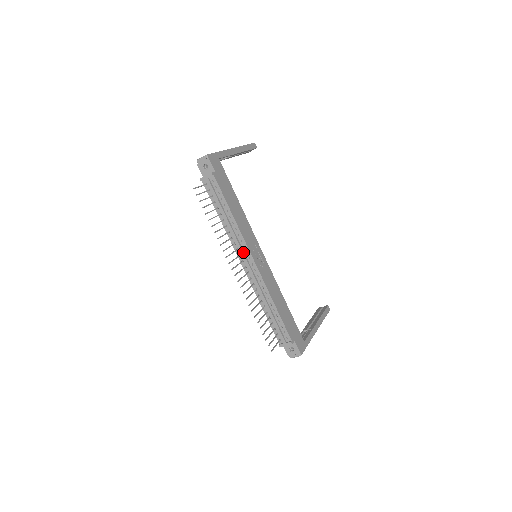
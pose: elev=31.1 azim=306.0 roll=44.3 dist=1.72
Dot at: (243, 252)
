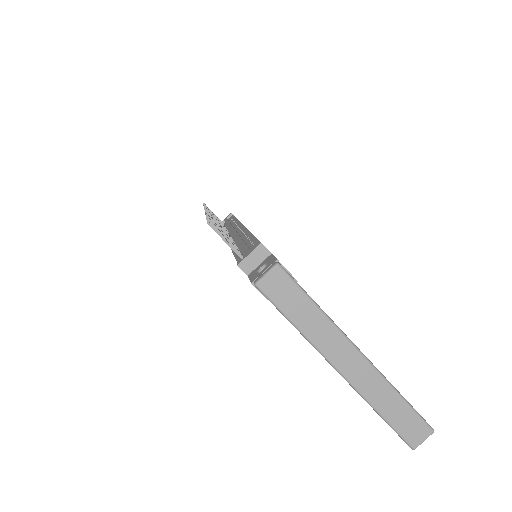
Dot at: (234, 228)
